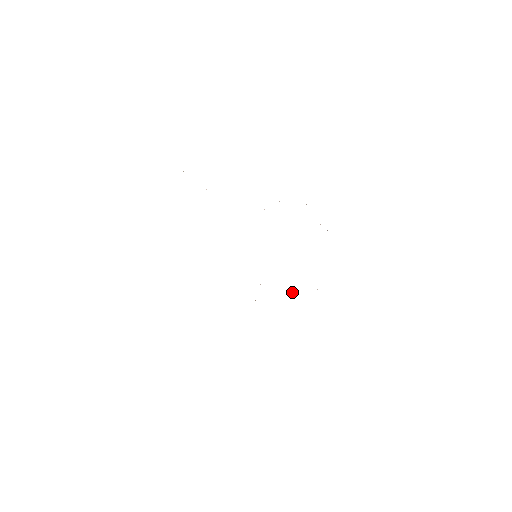
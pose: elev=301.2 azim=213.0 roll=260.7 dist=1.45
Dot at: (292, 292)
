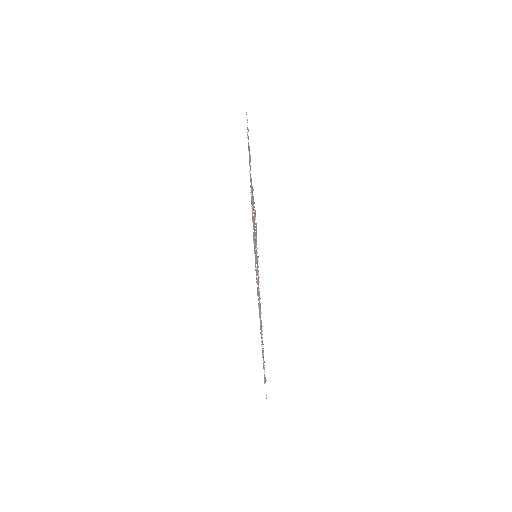
Dot at: occluded
